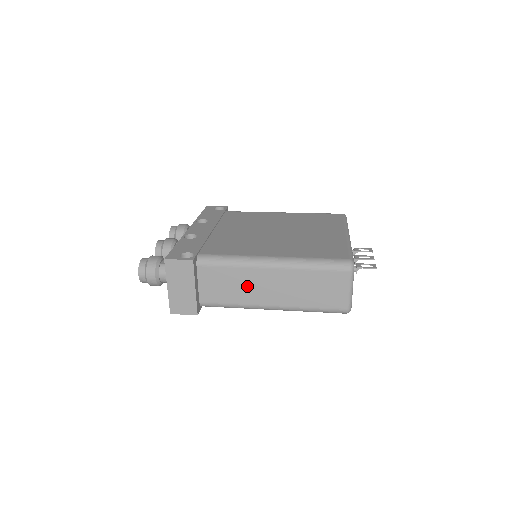
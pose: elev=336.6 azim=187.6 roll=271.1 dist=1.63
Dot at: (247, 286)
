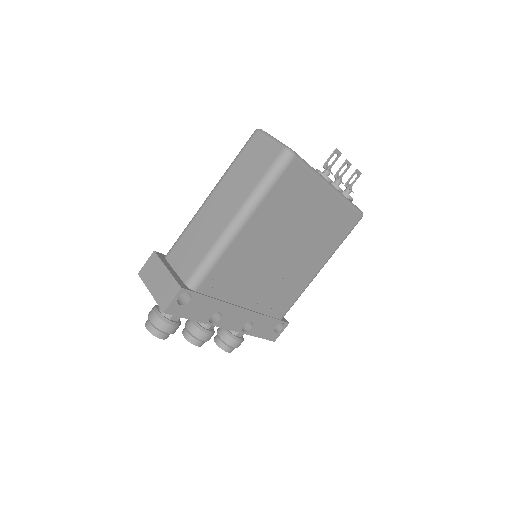
Dot at: (205, 229)
